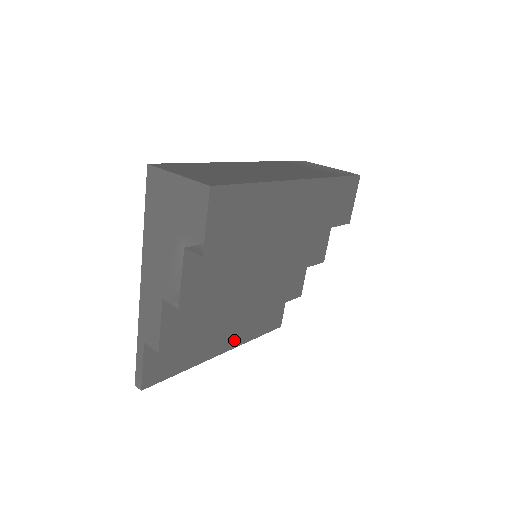
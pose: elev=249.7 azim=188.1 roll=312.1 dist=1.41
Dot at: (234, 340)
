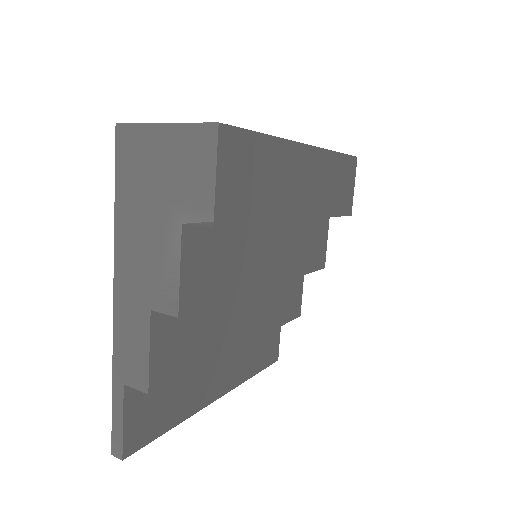
Dot at: (231, 379)
